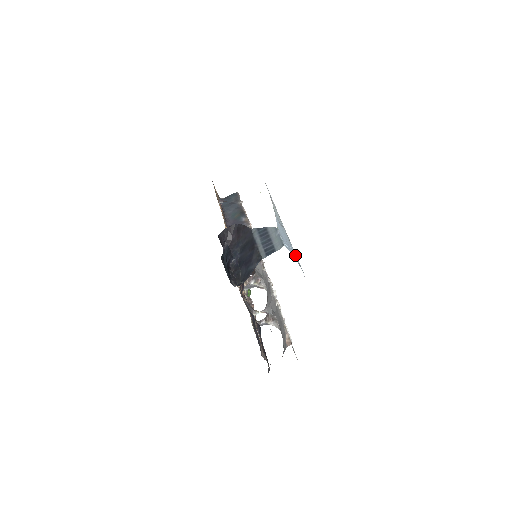
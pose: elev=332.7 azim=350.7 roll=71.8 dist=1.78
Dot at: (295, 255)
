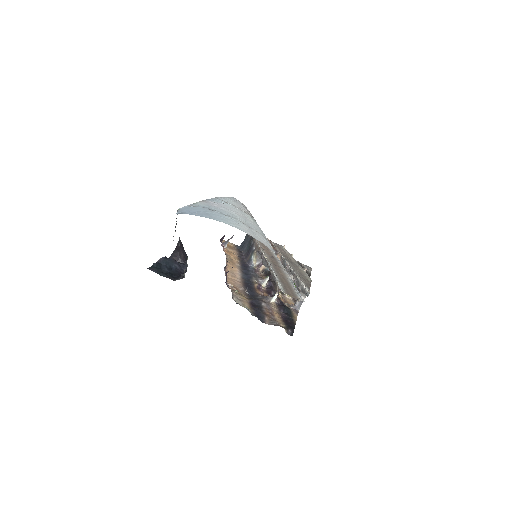
Dot at: (207, 215)
